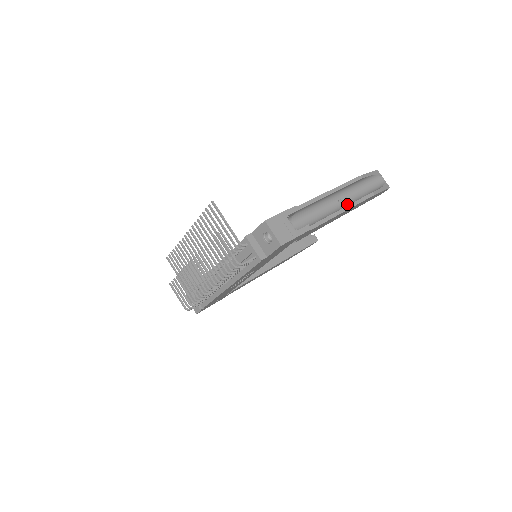
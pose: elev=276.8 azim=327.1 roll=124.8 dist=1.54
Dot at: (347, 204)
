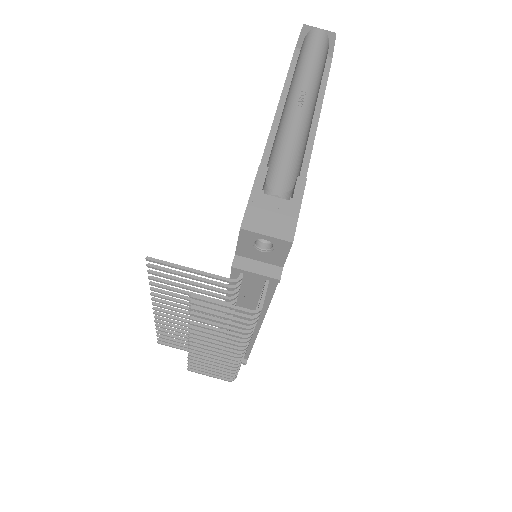
Dot at: (311, 100)
